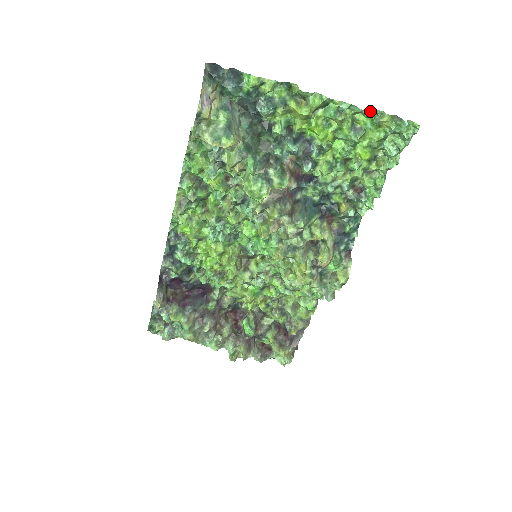
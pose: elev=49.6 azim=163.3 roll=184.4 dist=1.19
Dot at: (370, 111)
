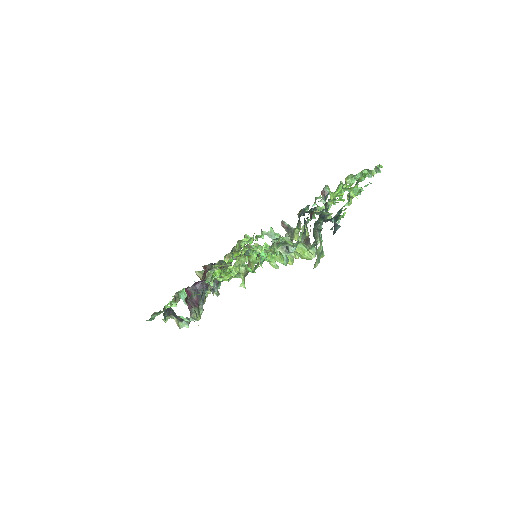
Dot at: occluded
